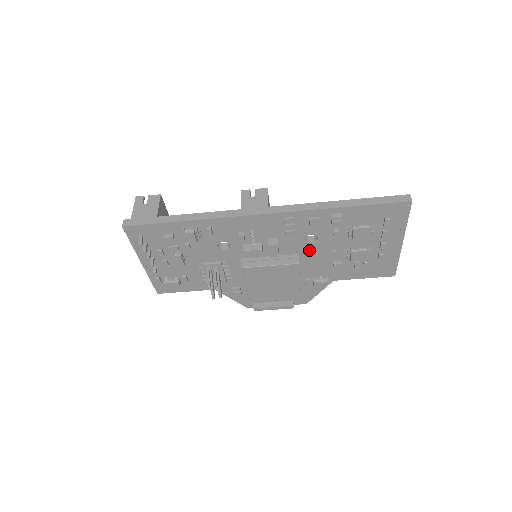
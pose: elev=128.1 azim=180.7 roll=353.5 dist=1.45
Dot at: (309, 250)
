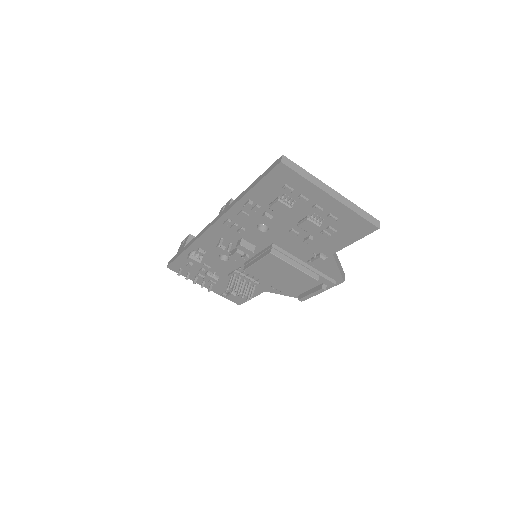
Dot at: (275, 237)
